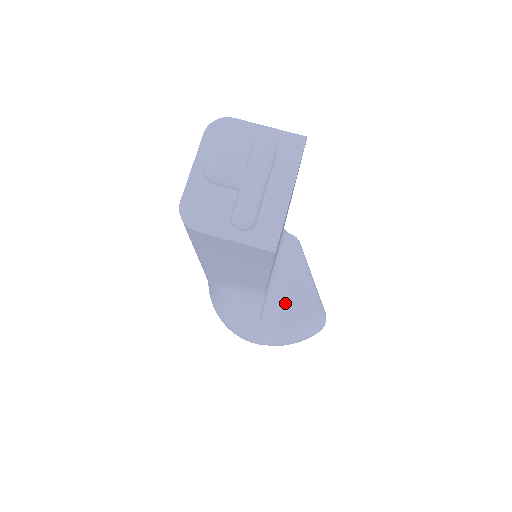
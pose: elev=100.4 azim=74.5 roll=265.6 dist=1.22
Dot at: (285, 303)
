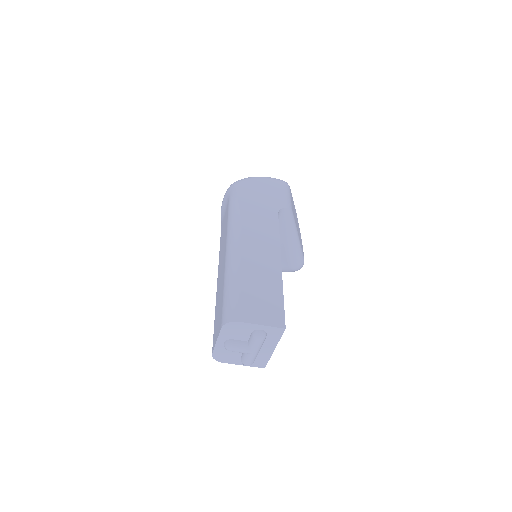
Dot at: occluded
